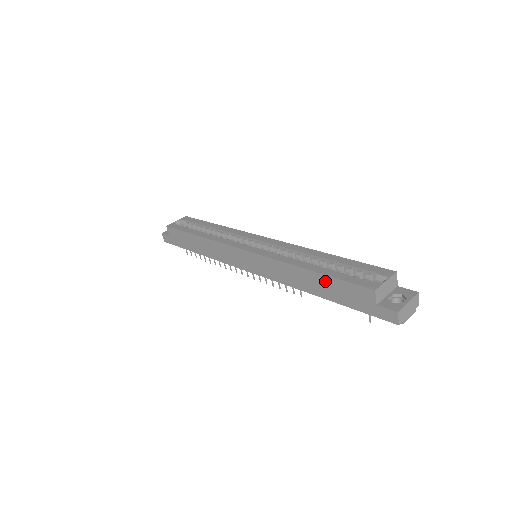
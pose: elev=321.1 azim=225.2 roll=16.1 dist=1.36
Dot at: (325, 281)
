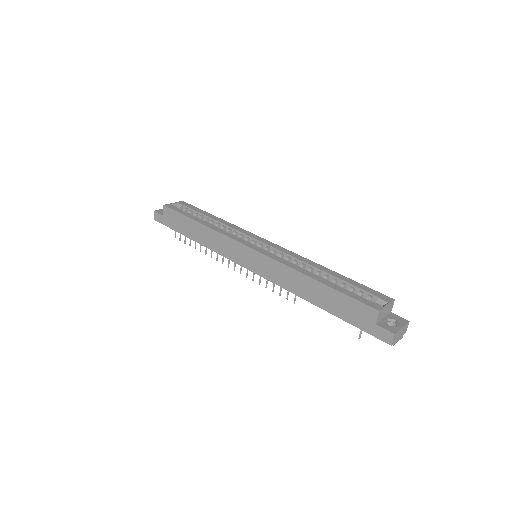
Dot at: (330, 293)
